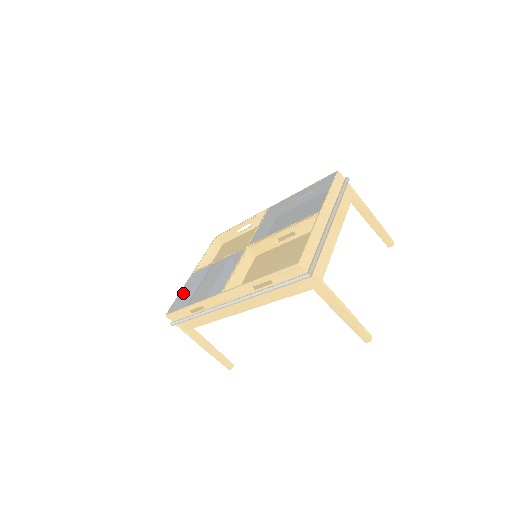
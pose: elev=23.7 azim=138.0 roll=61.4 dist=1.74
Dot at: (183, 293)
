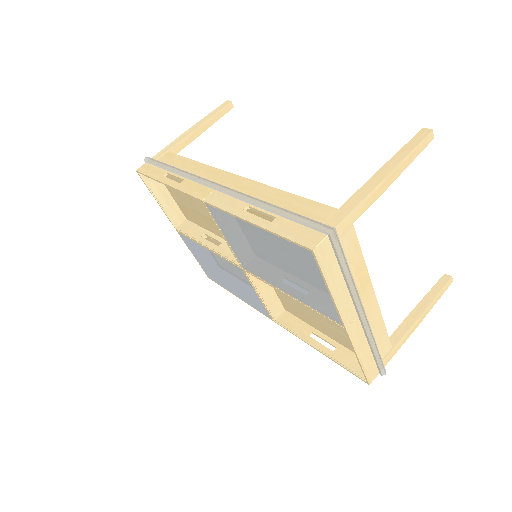
Dot at: (201, 263)
